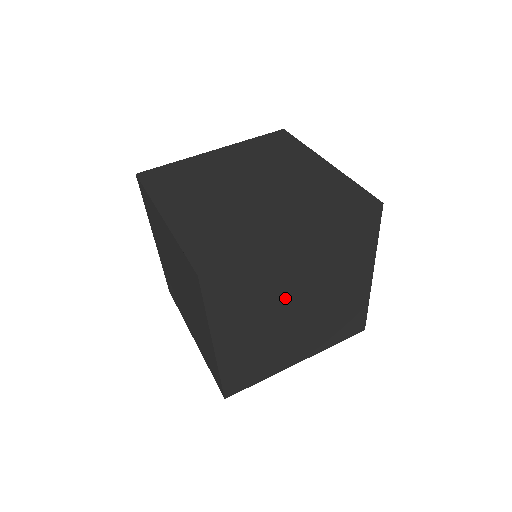
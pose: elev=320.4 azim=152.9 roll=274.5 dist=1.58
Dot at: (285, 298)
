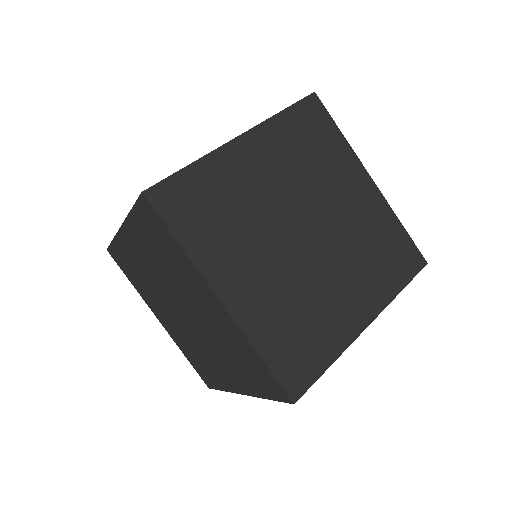
Dot at: (277, 218)
